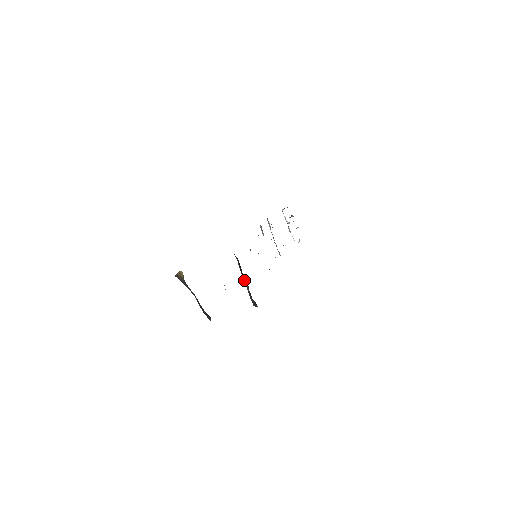
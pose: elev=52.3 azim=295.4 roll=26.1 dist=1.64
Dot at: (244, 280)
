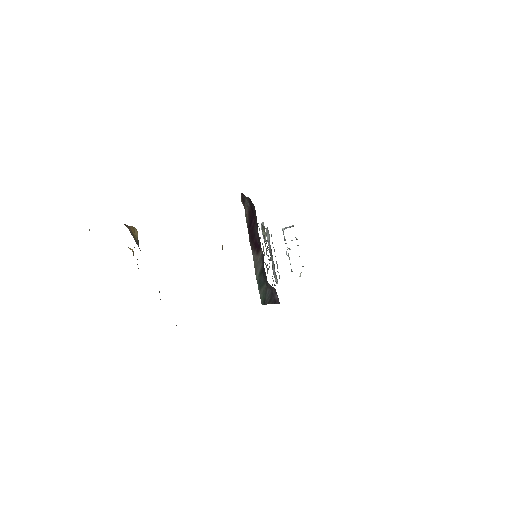
Dot at: (253, 253)
